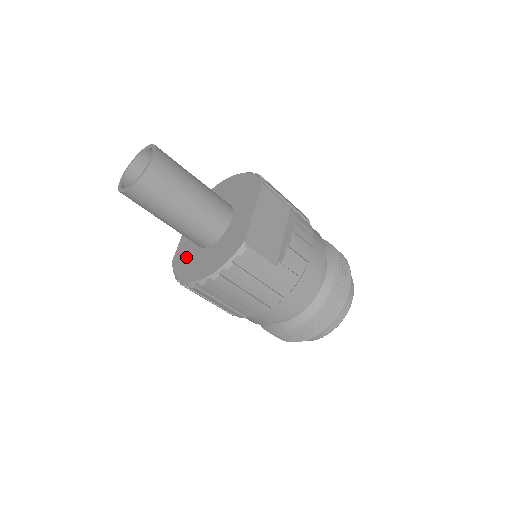
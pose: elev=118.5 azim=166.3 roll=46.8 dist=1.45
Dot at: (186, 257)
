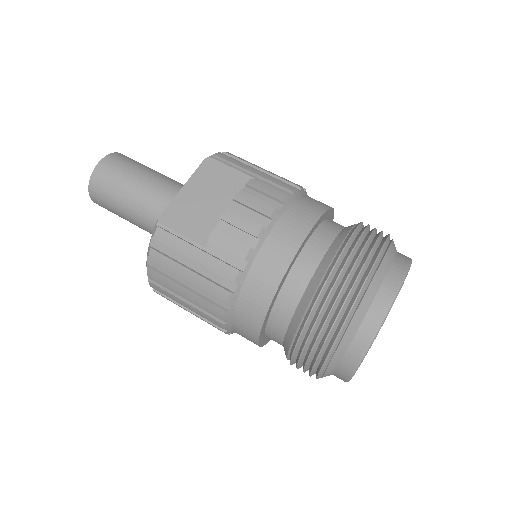
Dot at: occluded
